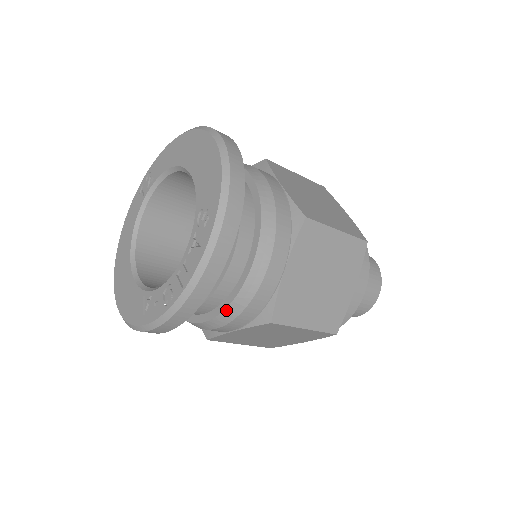
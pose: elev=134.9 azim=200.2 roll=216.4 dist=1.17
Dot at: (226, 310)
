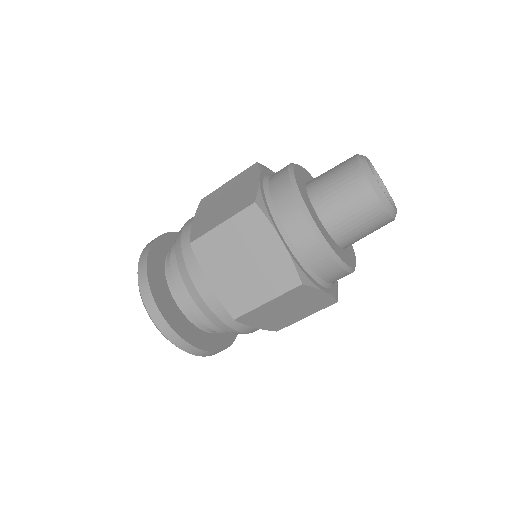
Dot at: occluded
